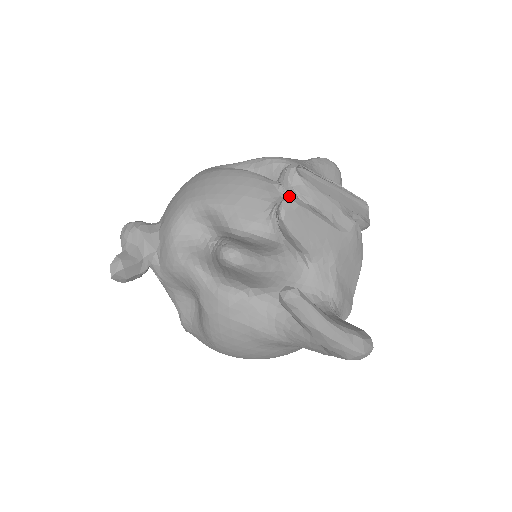
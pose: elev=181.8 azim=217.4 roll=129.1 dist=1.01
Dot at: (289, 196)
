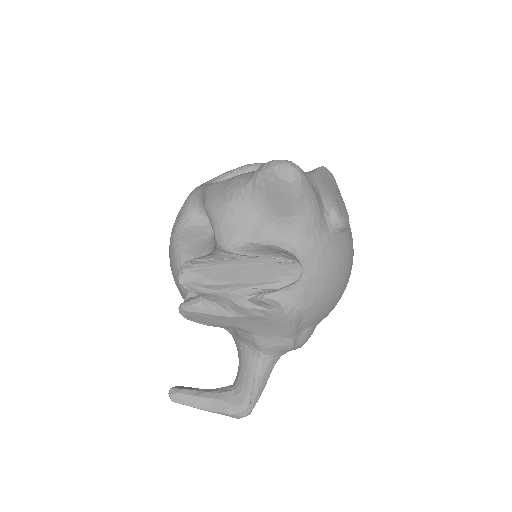
Dot at: occluded
